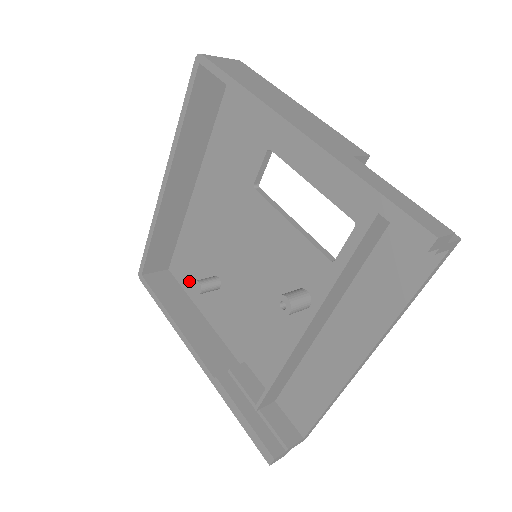
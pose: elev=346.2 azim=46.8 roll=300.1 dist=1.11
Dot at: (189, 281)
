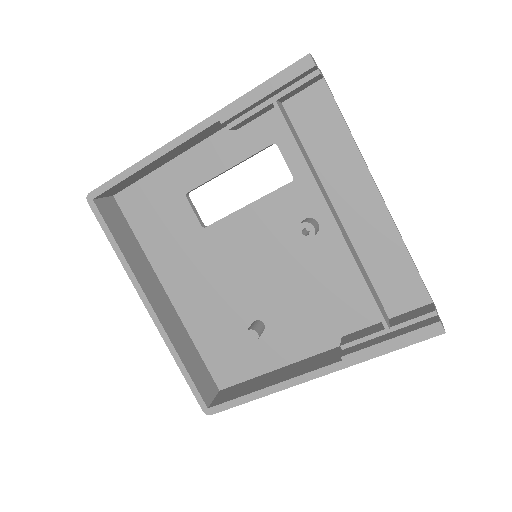
Dot at: (242, 366)
